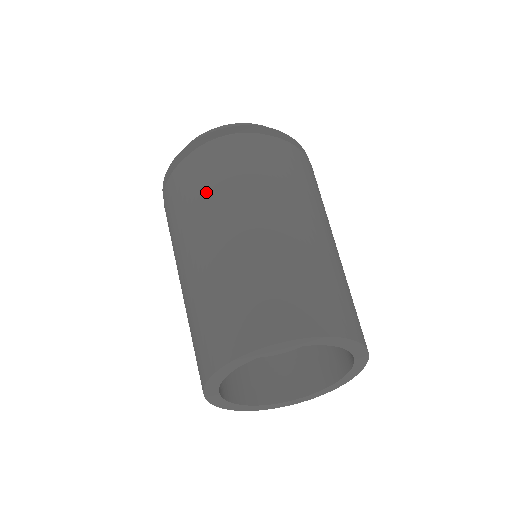
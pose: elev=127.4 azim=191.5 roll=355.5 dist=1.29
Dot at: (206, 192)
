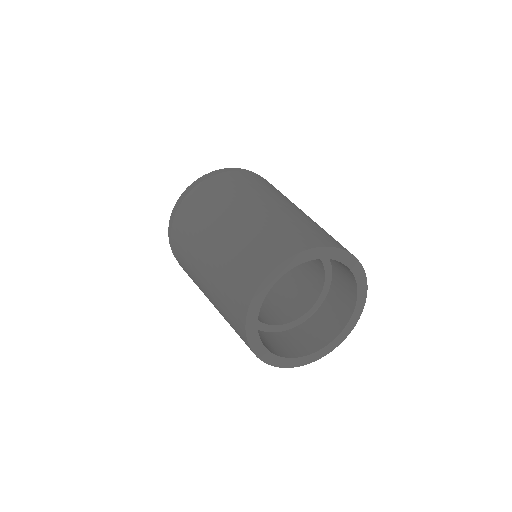
Dot at: (256, 186)
